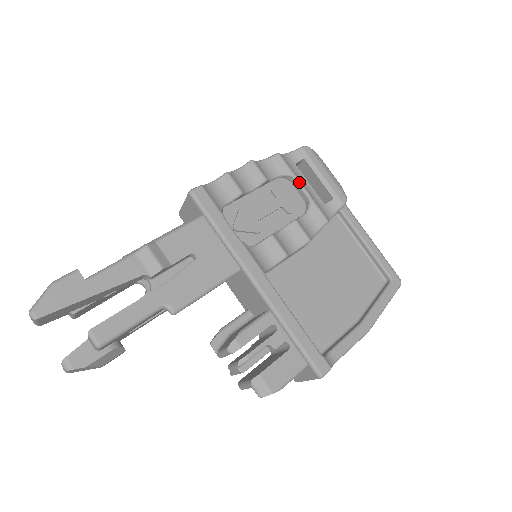
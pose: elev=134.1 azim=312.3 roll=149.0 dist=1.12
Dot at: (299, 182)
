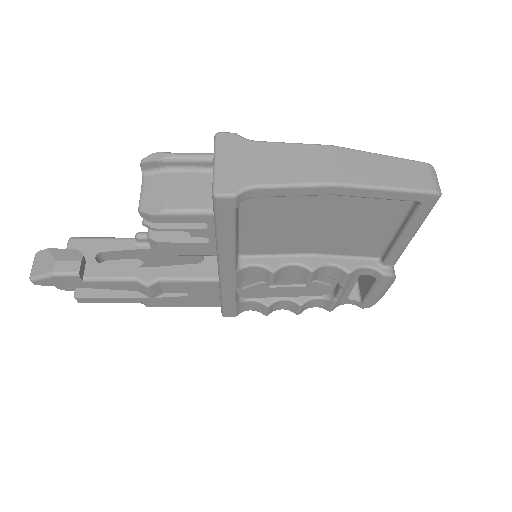
Dot at: occluded
